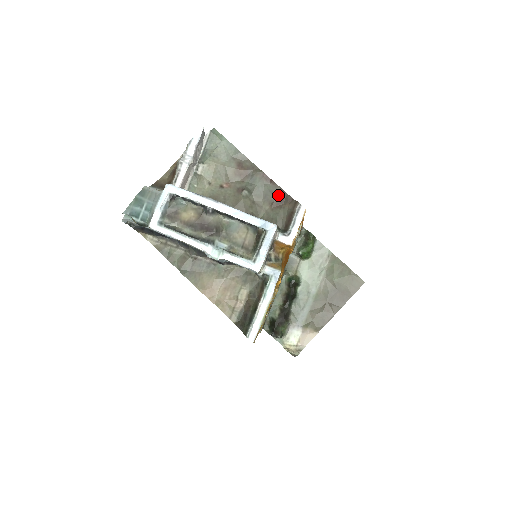
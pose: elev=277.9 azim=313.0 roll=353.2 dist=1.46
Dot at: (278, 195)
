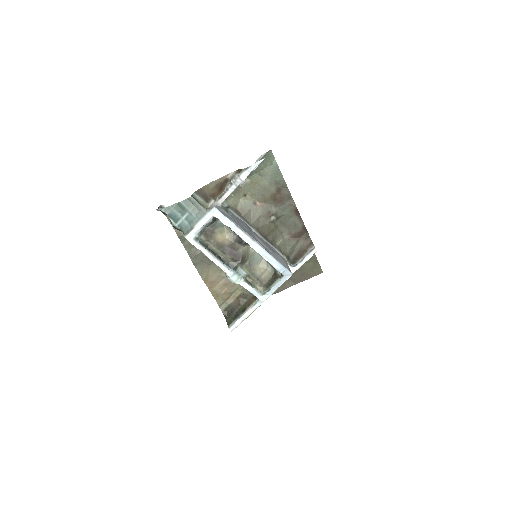
Dot at: (299, 229)
